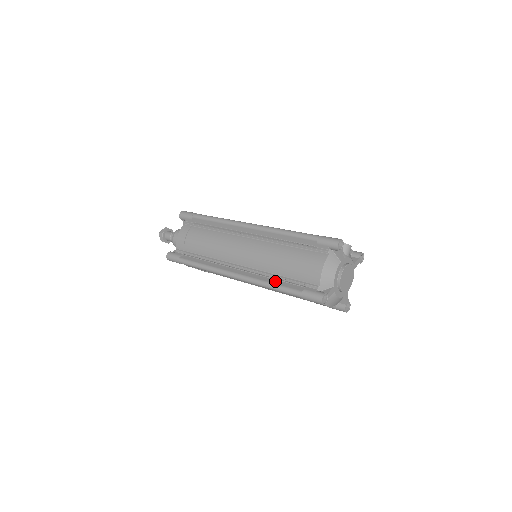
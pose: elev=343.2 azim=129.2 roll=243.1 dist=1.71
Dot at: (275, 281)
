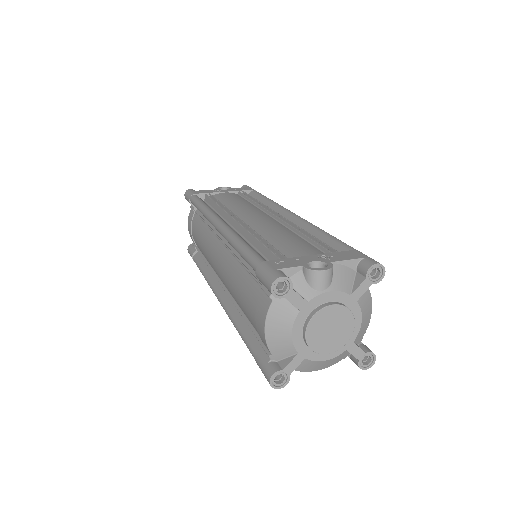
Dot at: (242, 323)
